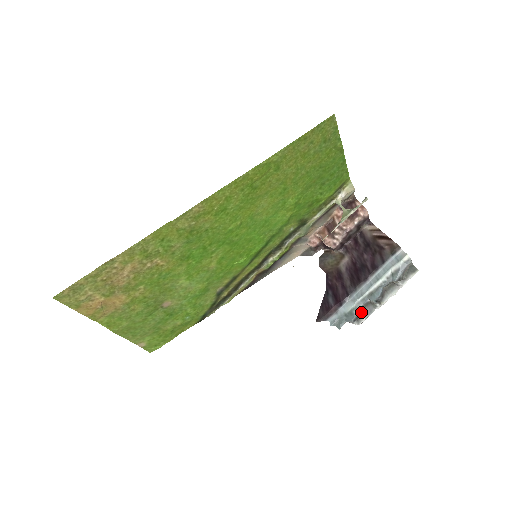
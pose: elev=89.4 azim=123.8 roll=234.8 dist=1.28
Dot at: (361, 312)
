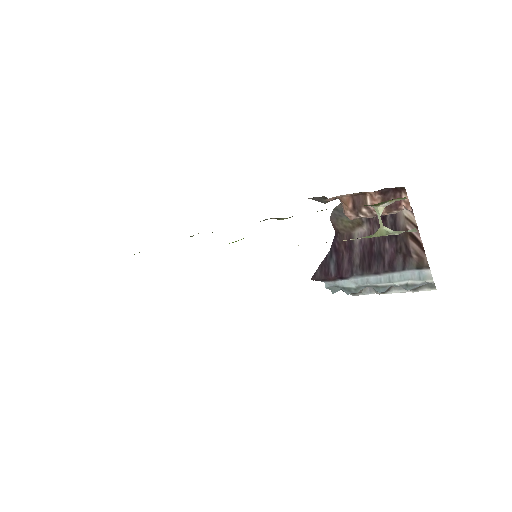
Dot at: (360, 291)
